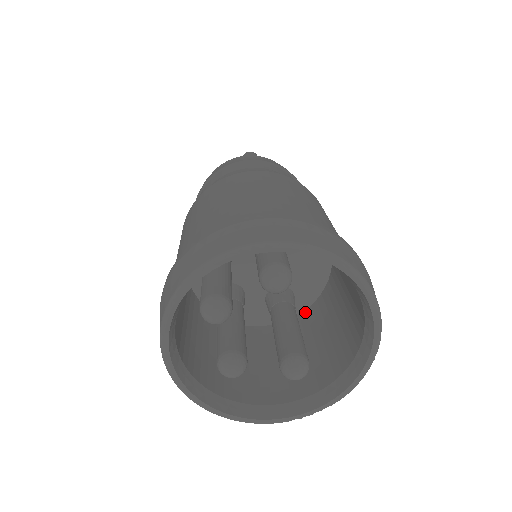
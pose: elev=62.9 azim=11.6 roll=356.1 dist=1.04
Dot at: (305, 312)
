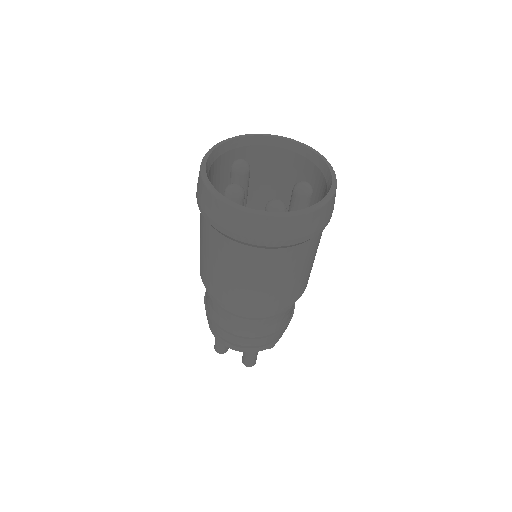
Dot at: occluded
